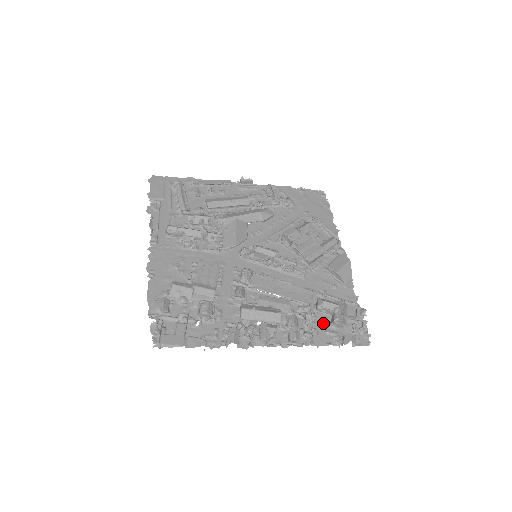
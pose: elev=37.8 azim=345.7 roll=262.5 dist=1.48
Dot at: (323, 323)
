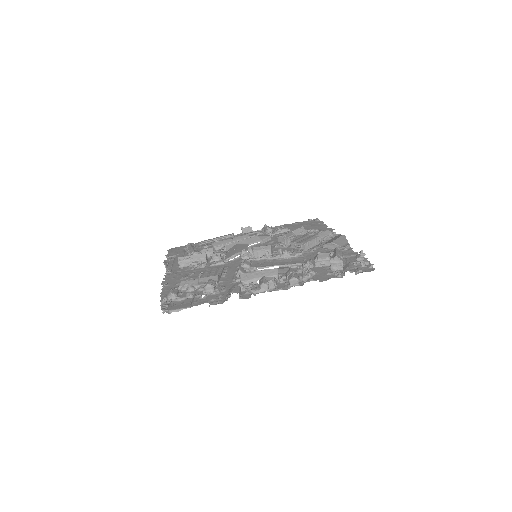
Dot at: (324, 271)
